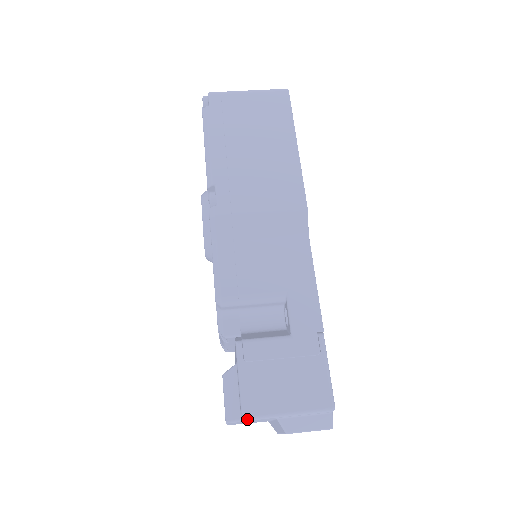
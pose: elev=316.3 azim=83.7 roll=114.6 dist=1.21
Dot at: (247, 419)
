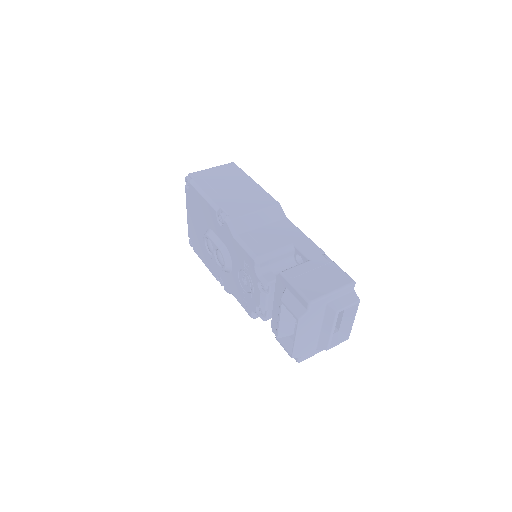
Dot at: (312, 302)
